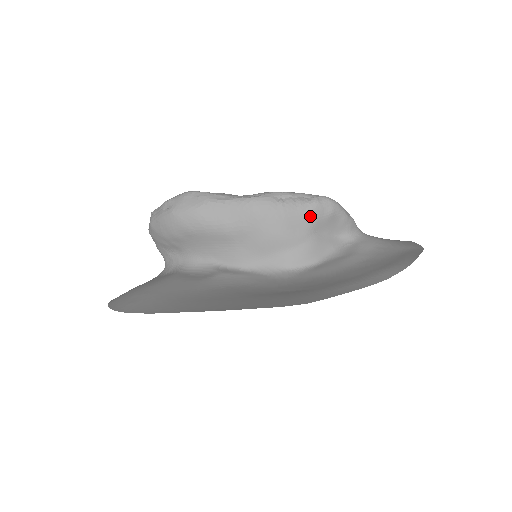
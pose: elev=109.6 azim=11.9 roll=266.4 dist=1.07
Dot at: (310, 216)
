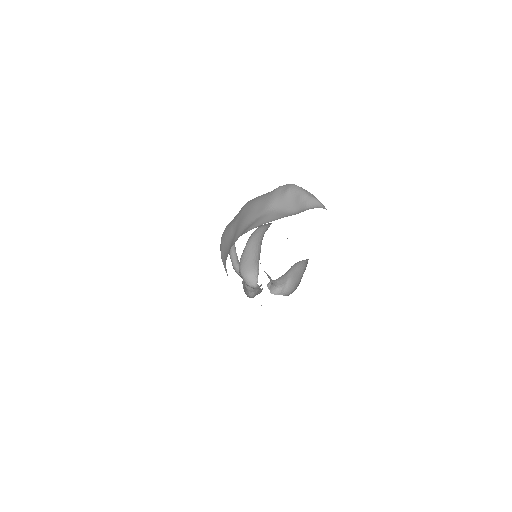
Dot at: (270, 197)
